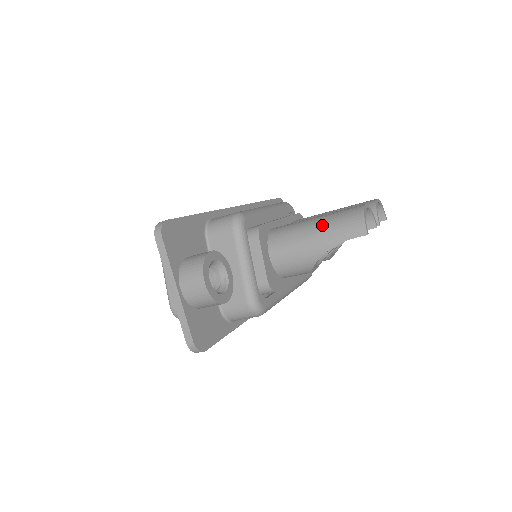
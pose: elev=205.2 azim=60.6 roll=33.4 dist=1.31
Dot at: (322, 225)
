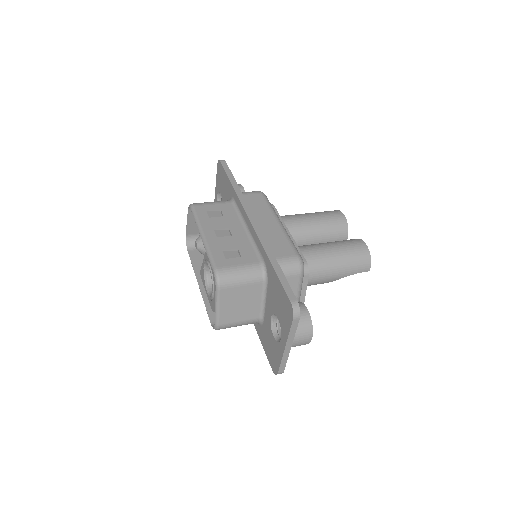
Dot at: (344, 262)
